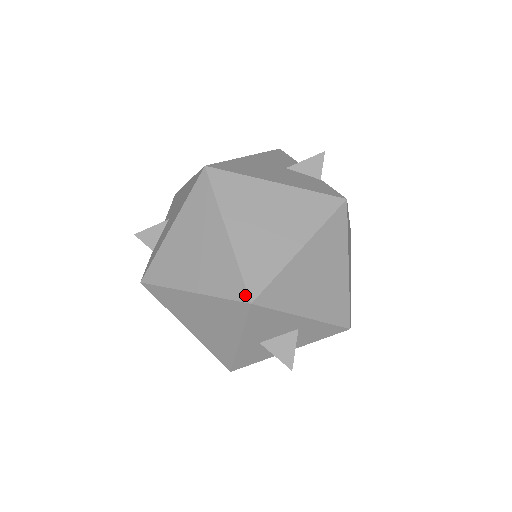
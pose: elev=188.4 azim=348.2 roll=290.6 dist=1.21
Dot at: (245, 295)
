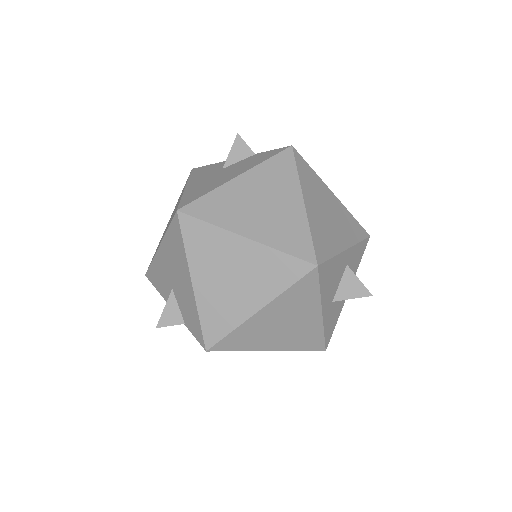
Dot at: (307, 265)
